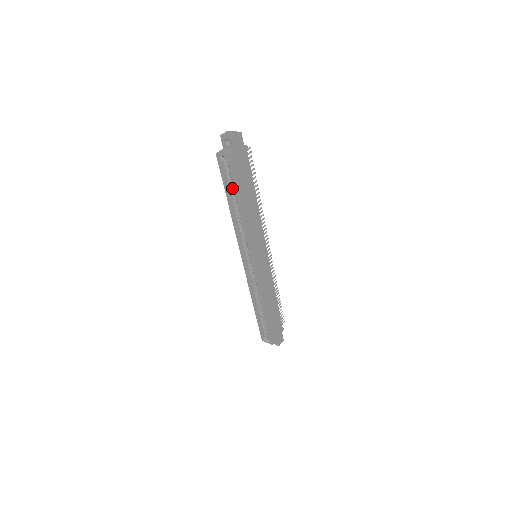
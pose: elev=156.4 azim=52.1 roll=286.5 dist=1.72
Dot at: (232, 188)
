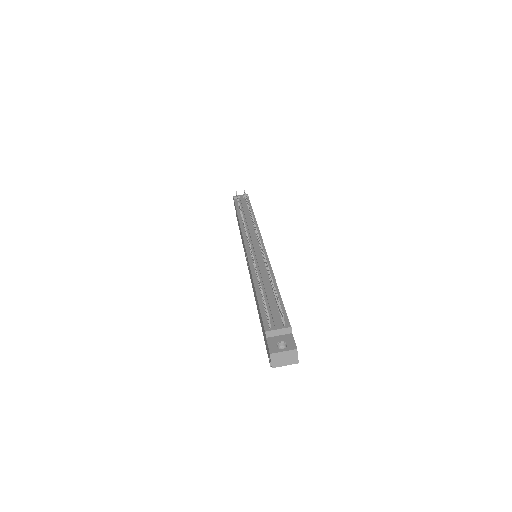
Dot at: occluded
